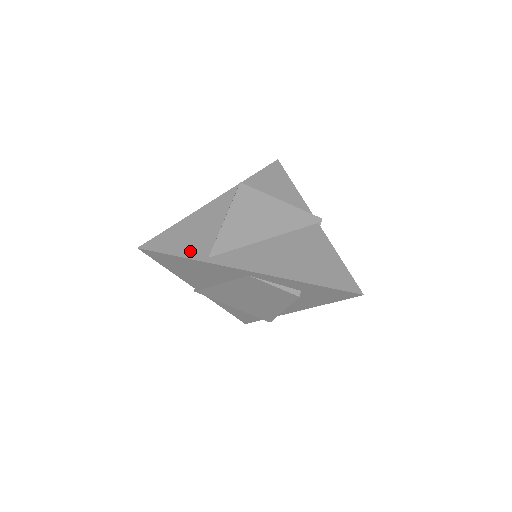
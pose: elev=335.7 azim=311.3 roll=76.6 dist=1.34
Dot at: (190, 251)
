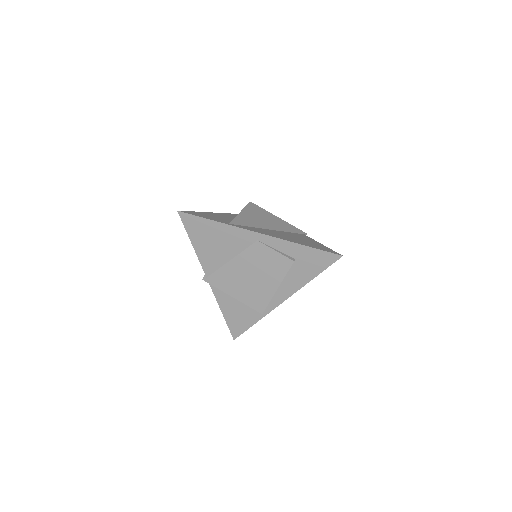
Dot at: (215, 219)
